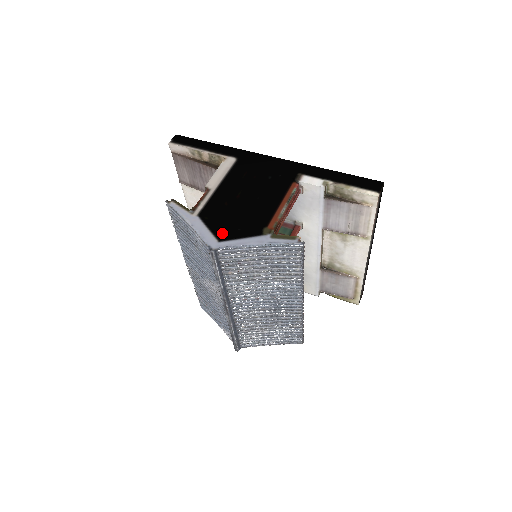
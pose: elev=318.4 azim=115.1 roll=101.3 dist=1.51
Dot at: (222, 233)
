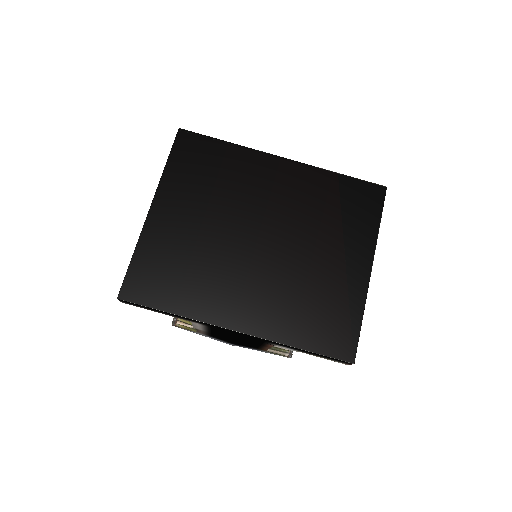
Dot at: (231, 343)
